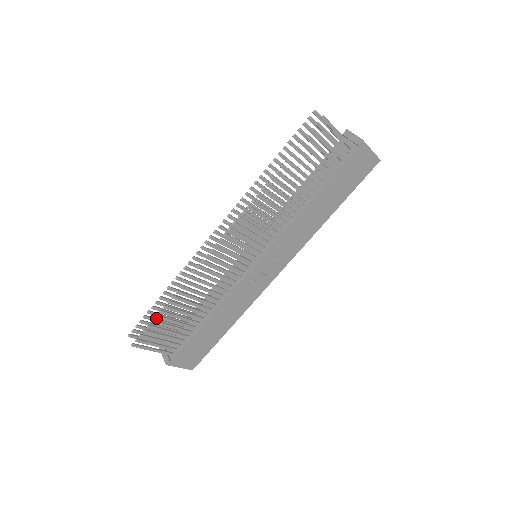
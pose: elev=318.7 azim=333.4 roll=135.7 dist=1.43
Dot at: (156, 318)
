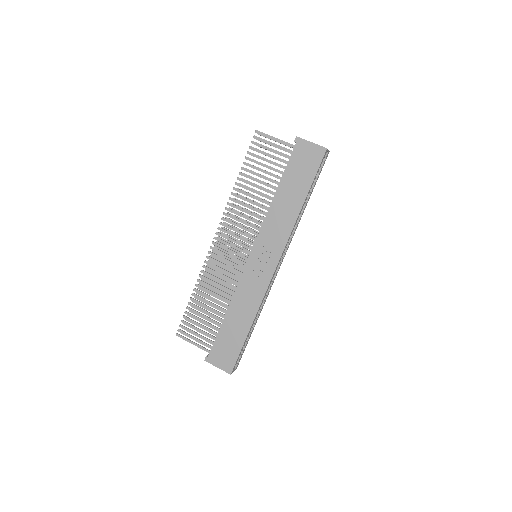
Dot at: occluded
